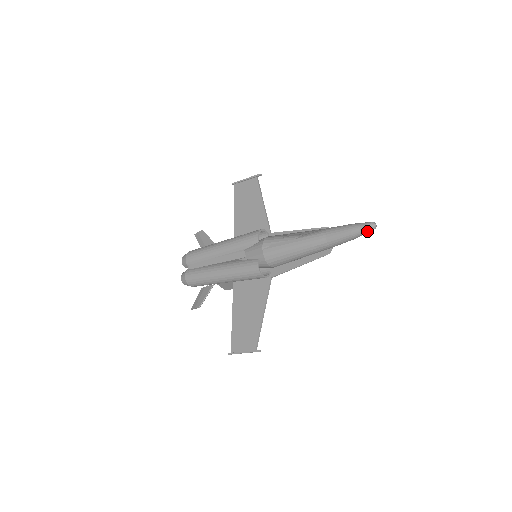
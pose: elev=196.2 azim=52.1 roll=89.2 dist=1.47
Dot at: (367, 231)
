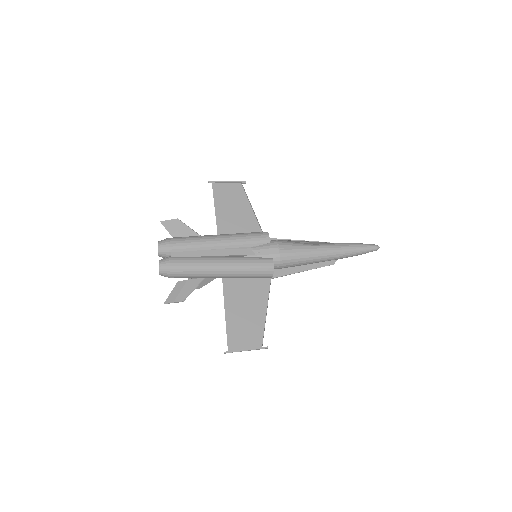
Dot at: (372, 251)
